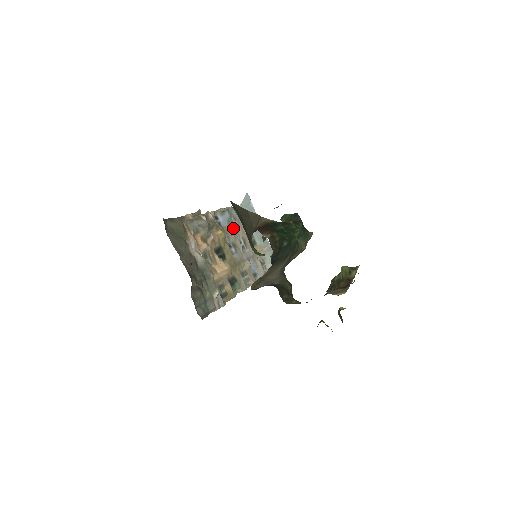
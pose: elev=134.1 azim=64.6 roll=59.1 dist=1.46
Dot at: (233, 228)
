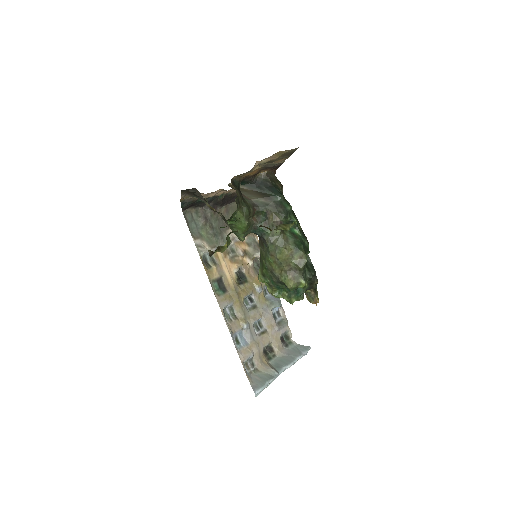
Dot at: (270, 313)
